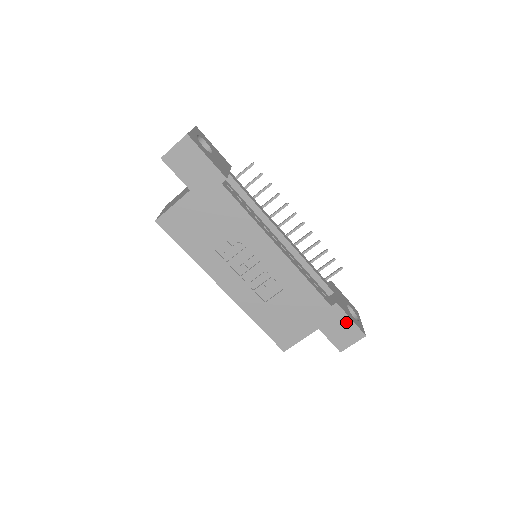
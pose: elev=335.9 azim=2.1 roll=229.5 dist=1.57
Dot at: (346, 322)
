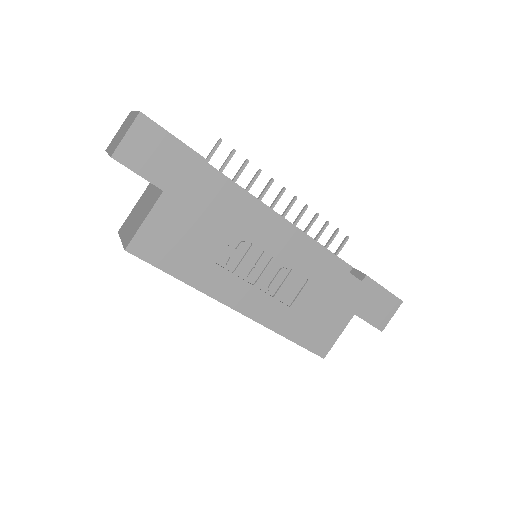
Dot at: (380, 294)
